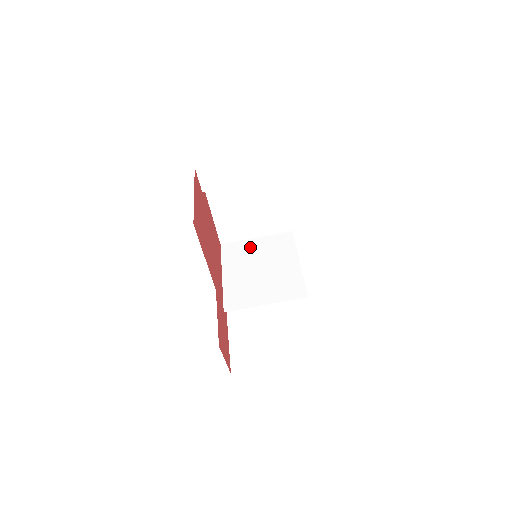
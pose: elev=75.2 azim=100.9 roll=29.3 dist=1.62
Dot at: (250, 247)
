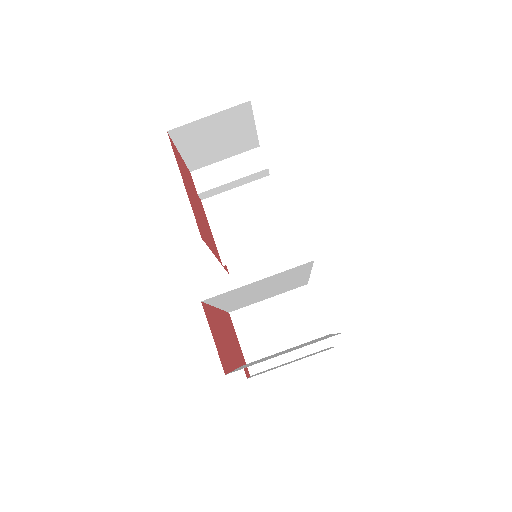
Dot at: occluded
